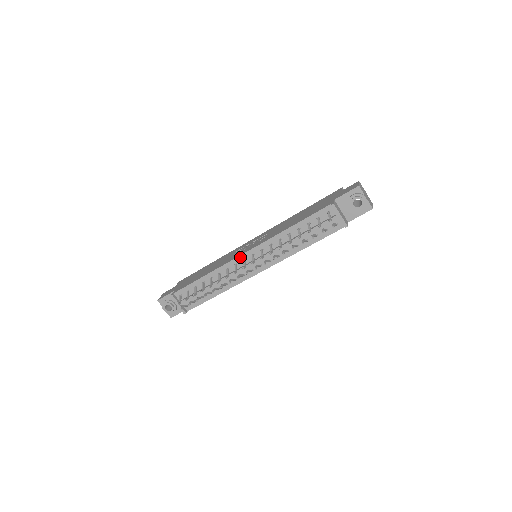
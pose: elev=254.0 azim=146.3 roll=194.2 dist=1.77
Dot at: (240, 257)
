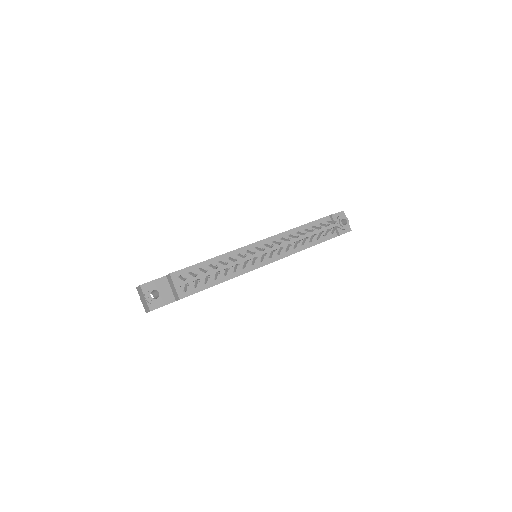
Dot at: (253, 245)
